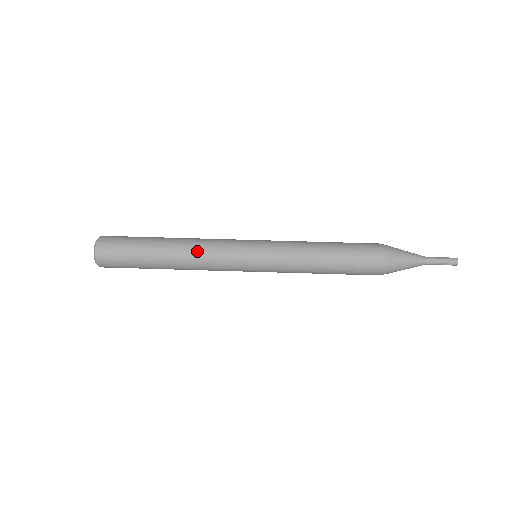
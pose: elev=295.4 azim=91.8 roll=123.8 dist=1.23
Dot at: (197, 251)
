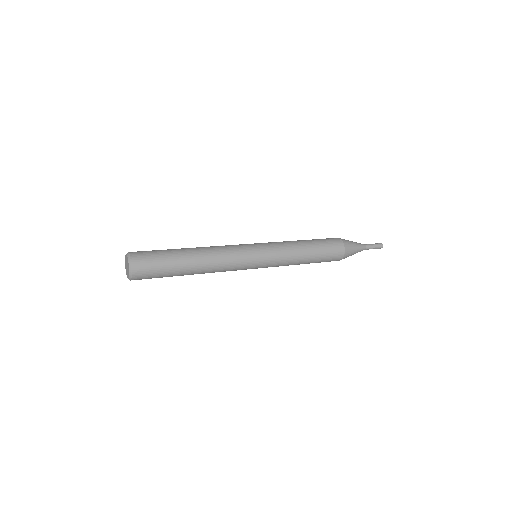
Dot at: (217, 255)
